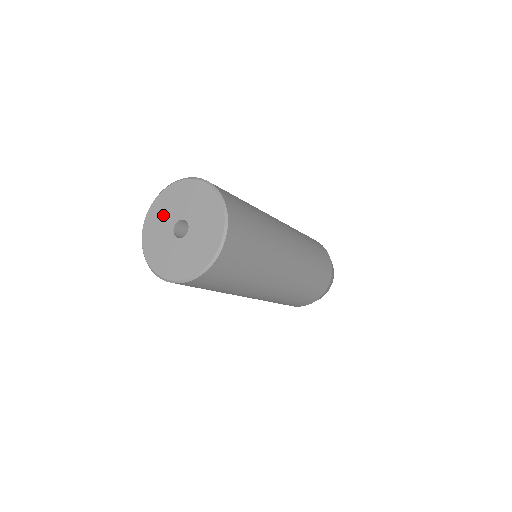
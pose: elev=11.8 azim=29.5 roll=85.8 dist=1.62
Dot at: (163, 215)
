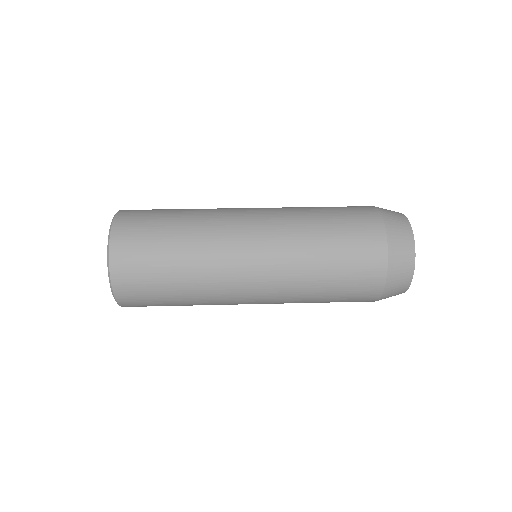
Dot at: occluded
